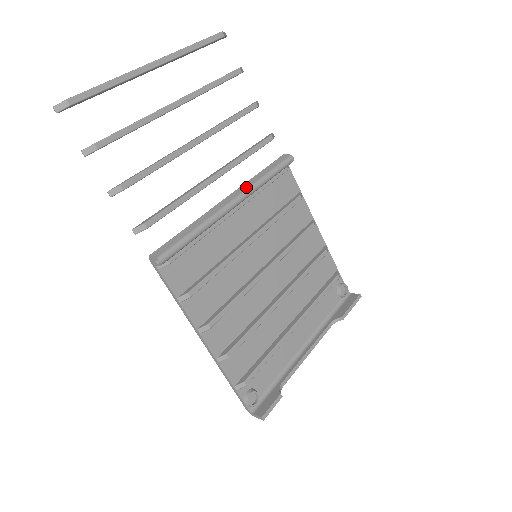
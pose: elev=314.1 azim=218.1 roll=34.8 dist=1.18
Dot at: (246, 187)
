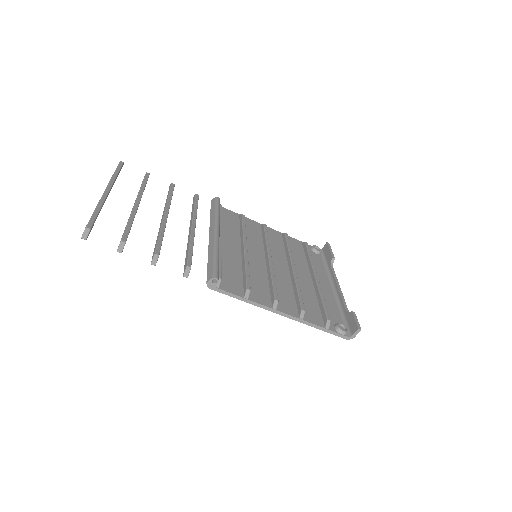
Dot at: (213, 223)
